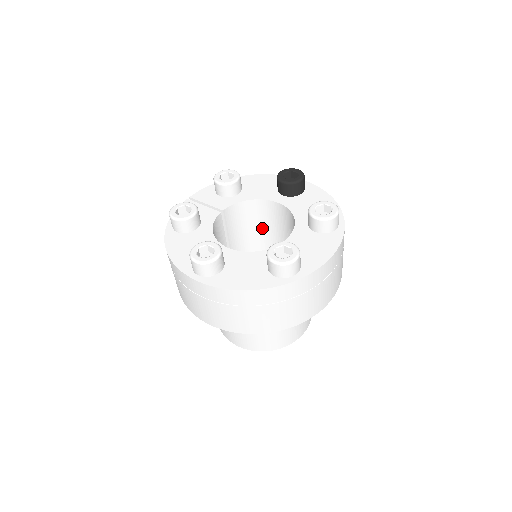
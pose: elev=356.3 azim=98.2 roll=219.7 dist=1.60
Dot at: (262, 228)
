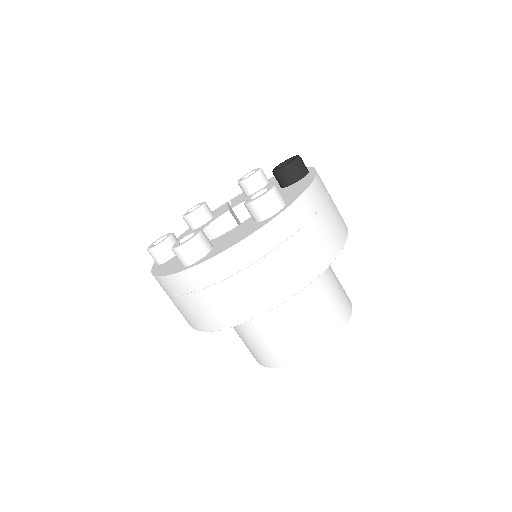
Dot at: occluded
